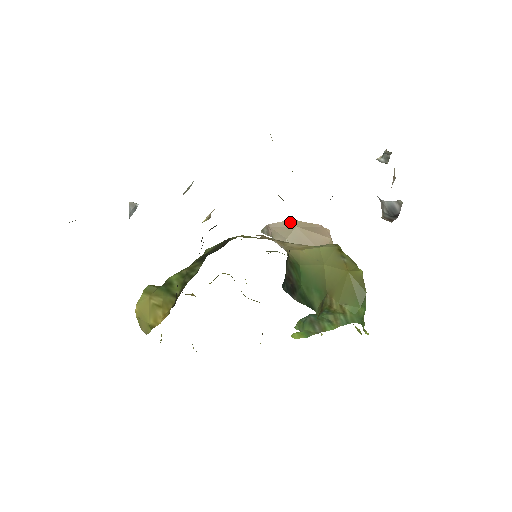
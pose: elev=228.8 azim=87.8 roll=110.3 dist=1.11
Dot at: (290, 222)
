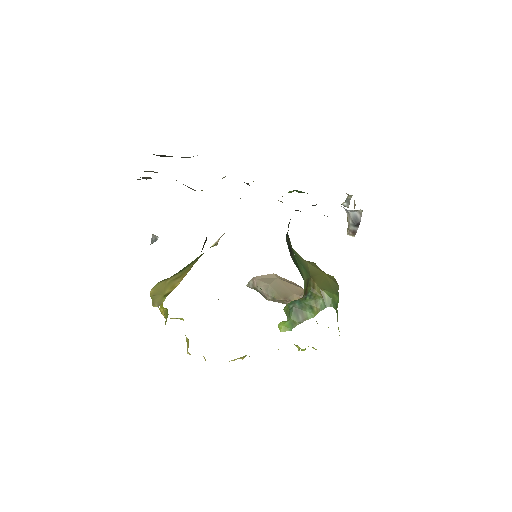
Dot at: (272, 275)
